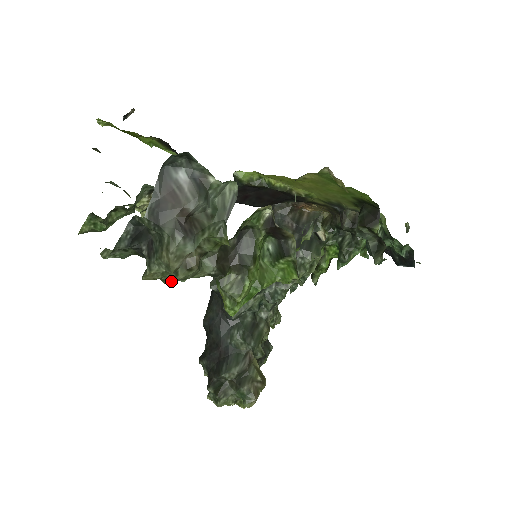
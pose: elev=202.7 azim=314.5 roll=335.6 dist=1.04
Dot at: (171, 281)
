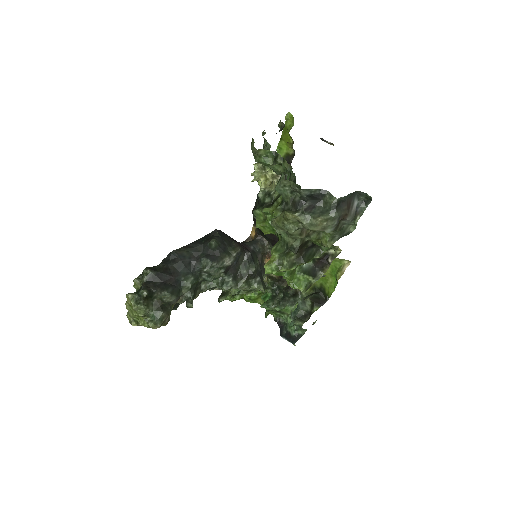
Dot at: (276, 226)
